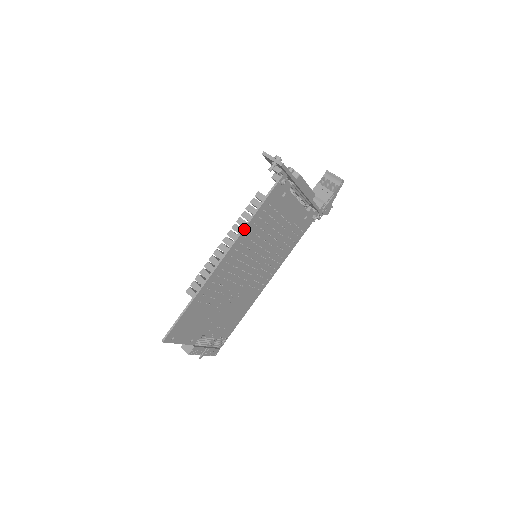
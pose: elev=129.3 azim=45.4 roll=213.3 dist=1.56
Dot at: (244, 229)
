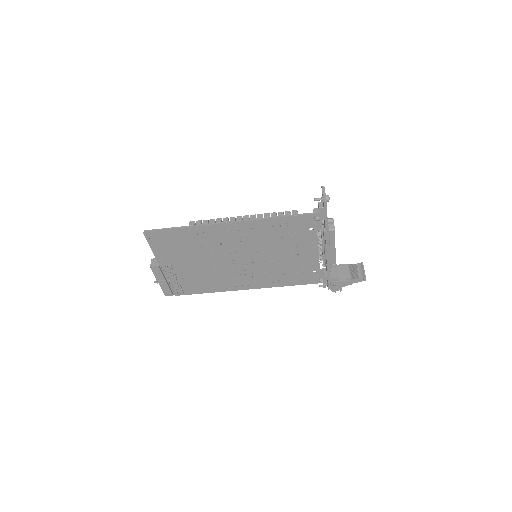
Dot at: (262, 219)
